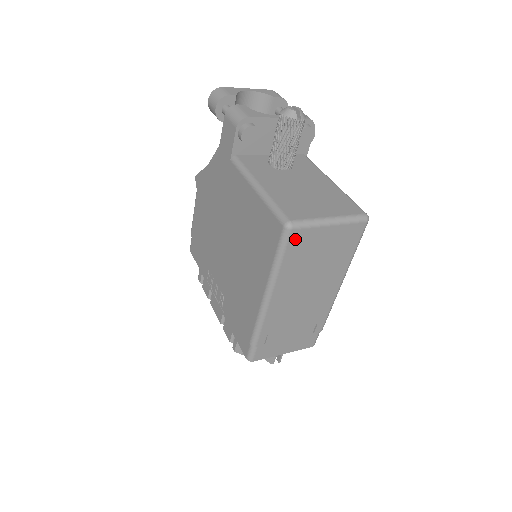
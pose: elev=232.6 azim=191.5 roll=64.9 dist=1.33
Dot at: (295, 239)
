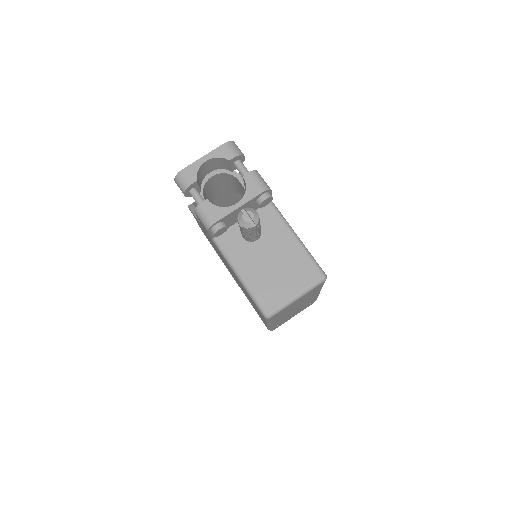
Dot at: (275, 316)
